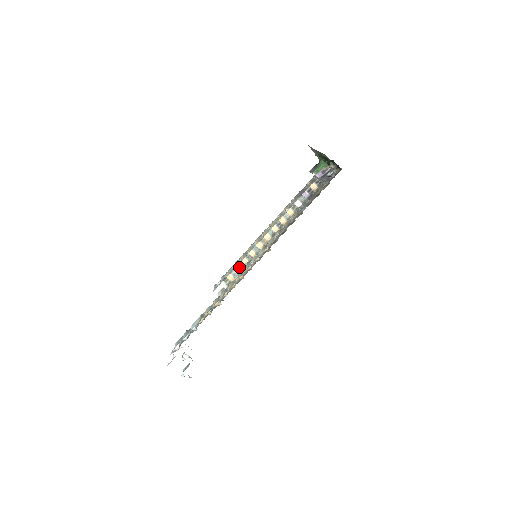
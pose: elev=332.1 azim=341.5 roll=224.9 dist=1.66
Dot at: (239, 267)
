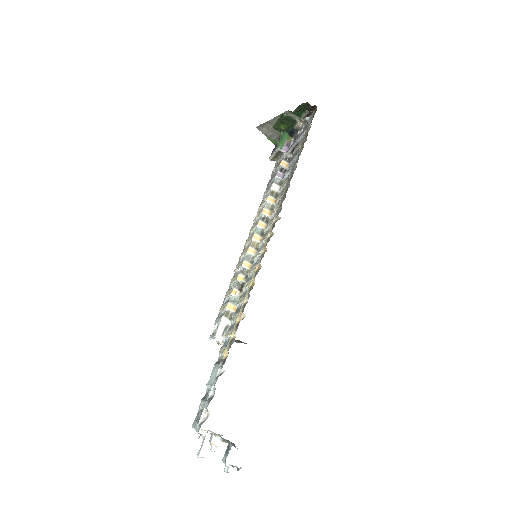
Dot at: (236, 289)
